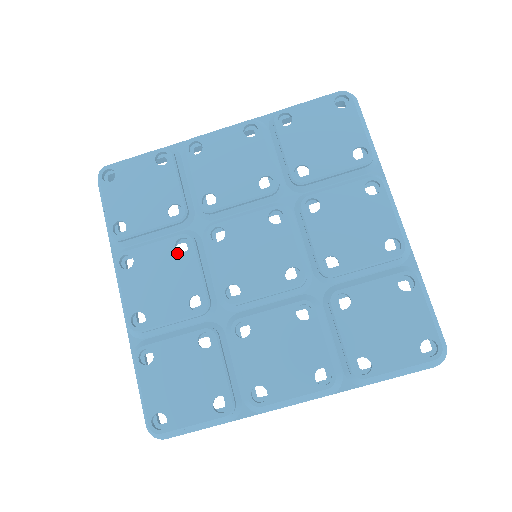
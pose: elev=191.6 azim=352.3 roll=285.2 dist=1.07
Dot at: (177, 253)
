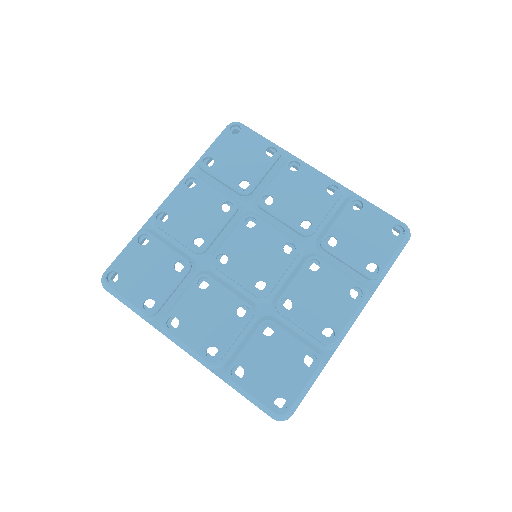
Dot at: (204, 291)
